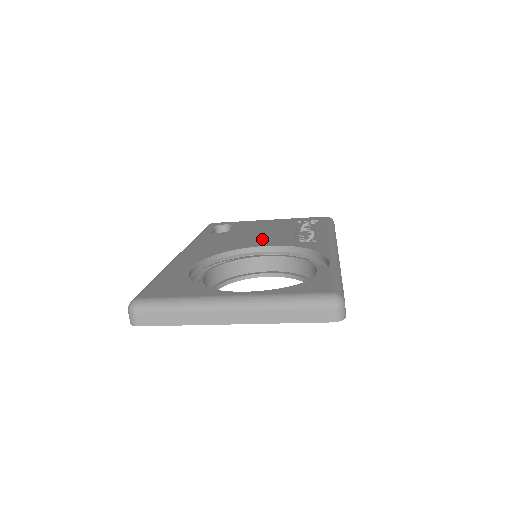
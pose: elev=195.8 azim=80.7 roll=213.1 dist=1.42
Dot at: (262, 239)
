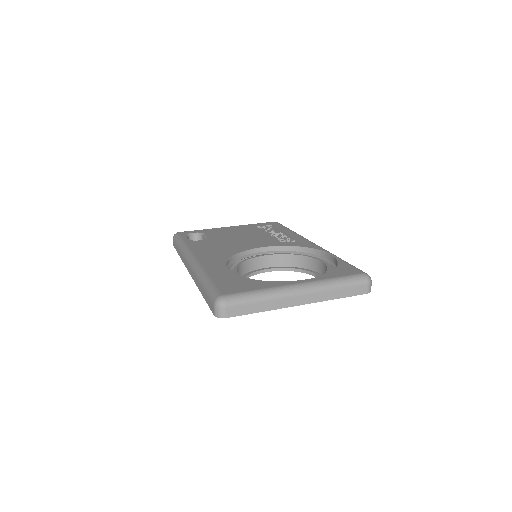
Dot at: (251, 242)
